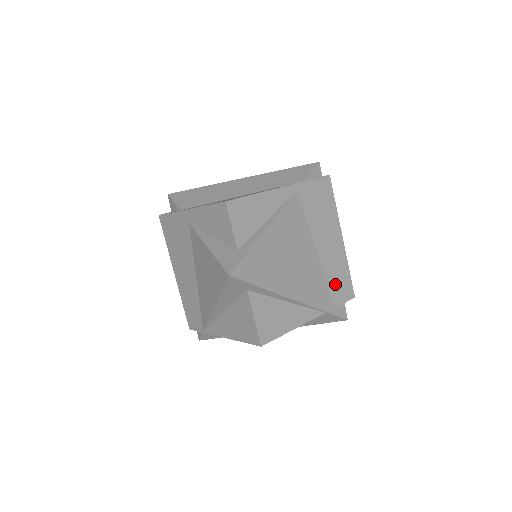
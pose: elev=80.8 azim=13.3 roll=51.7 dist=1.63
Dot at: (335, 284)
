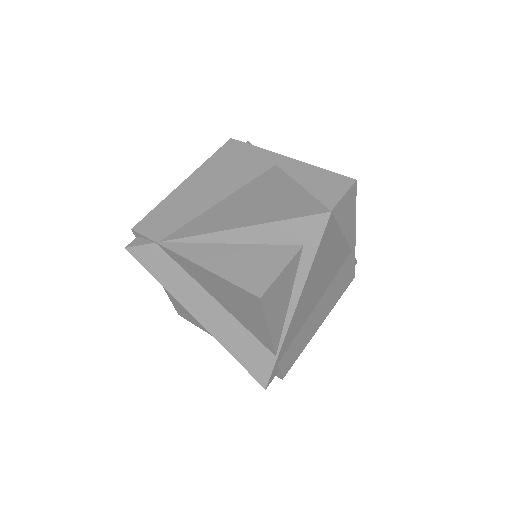
Dot at: (294, 347)
